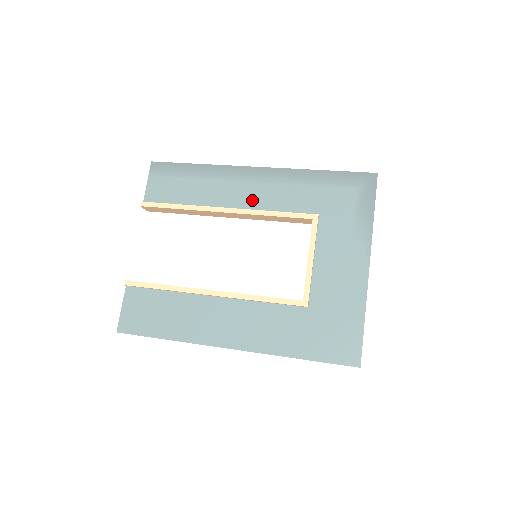
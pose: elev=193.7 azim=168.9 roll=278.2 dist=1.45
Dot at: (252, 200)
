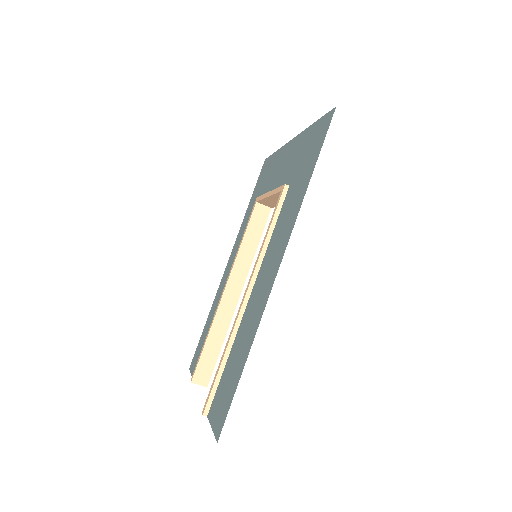
Dot at: occluded
